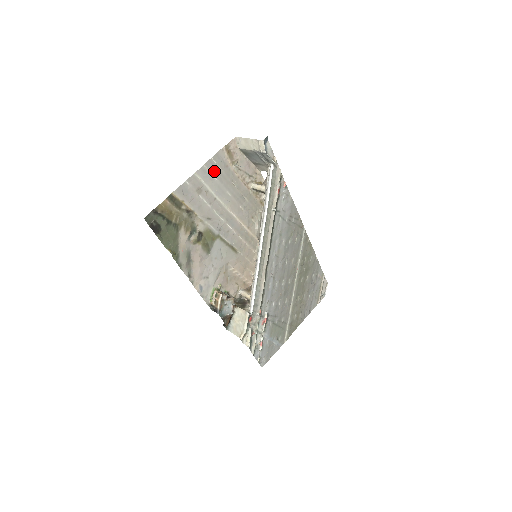
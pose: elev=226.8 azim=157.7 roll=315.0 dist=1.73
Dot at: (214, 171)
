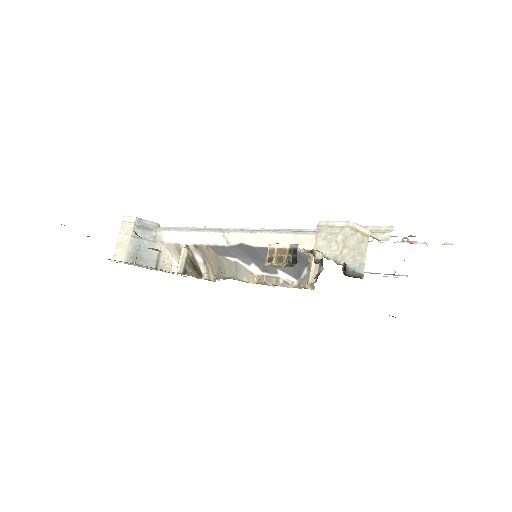
Dot at: occluded
